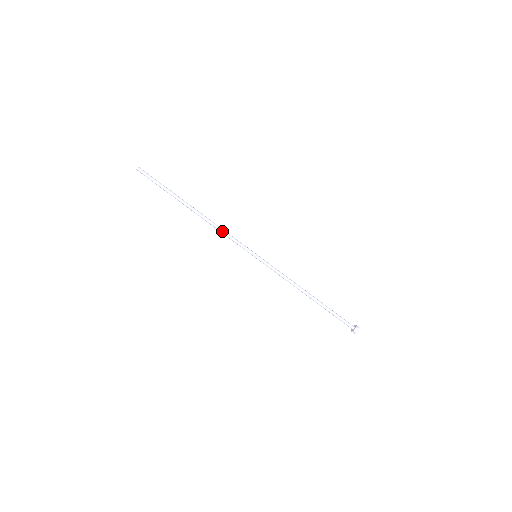
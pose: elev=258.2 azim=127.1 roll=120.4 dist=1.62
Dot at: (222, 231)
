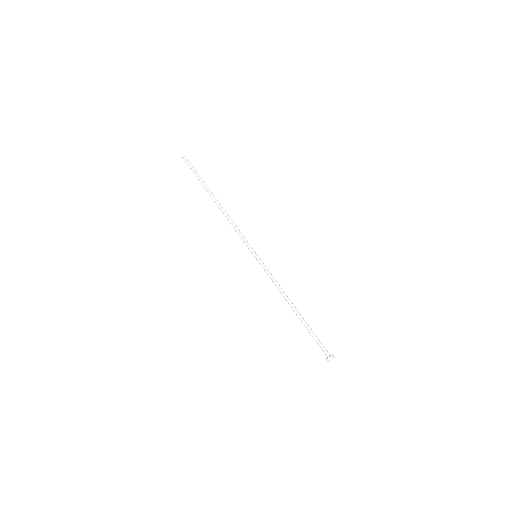
Dot at: (234, 224)
